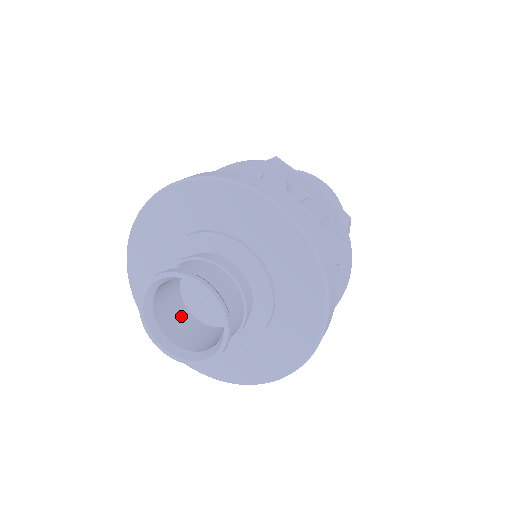
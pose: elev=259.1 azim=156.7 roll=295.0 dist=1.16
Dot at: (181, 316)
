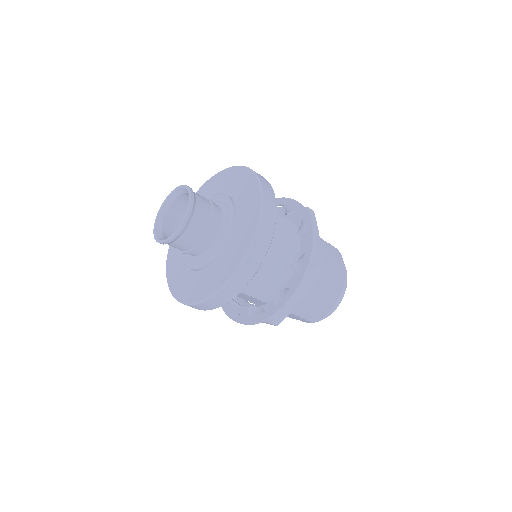
Dot at: occluded
